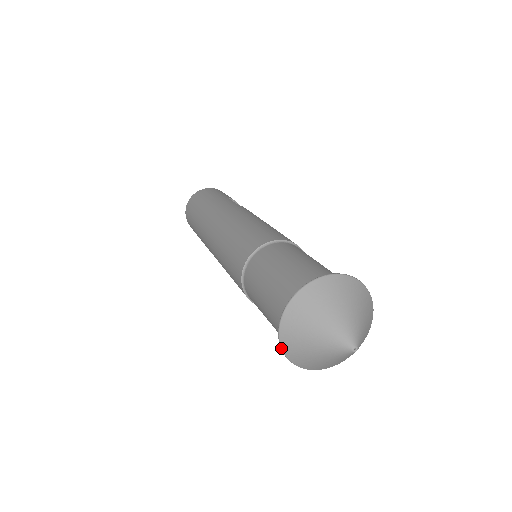
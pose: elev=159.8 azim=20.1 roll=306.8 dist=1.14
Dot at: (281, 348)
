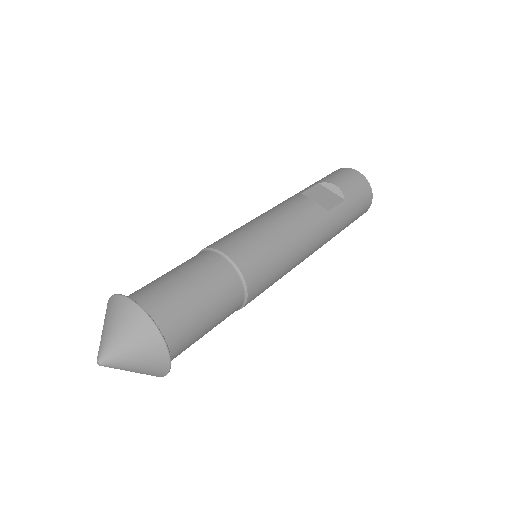
Dot at: occluded
